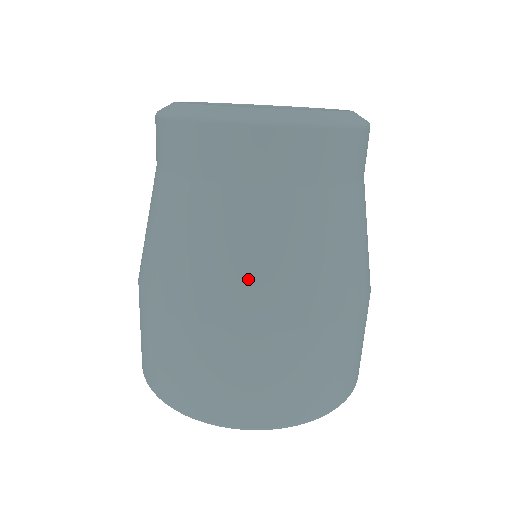
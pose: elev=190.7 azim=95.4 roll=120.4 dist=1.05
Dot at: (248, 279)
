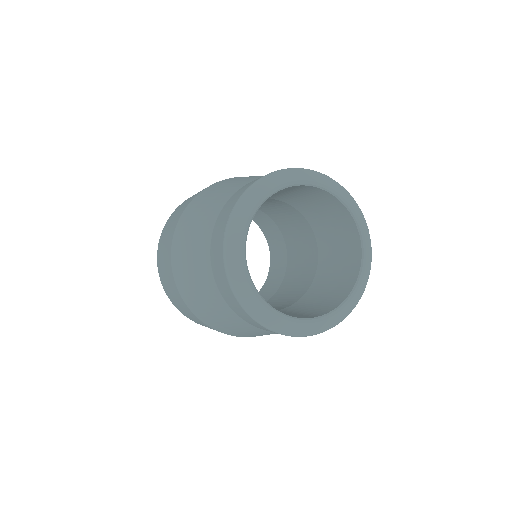
Dot at: occluded
